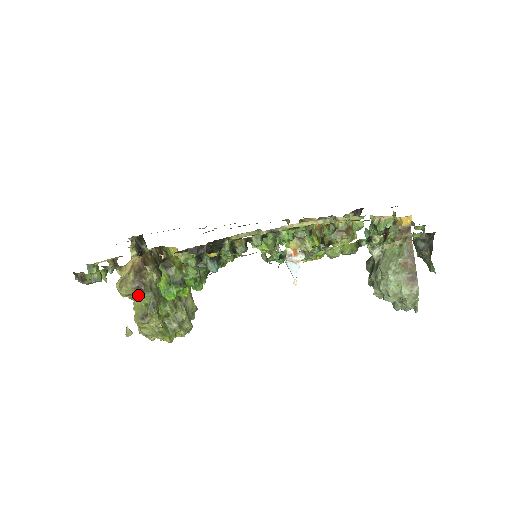
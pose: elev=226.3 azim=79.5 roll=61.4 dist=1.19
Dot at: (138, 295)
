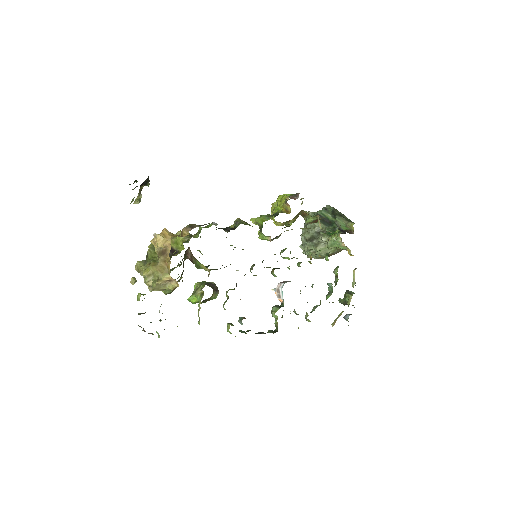
Dot at: occluded
